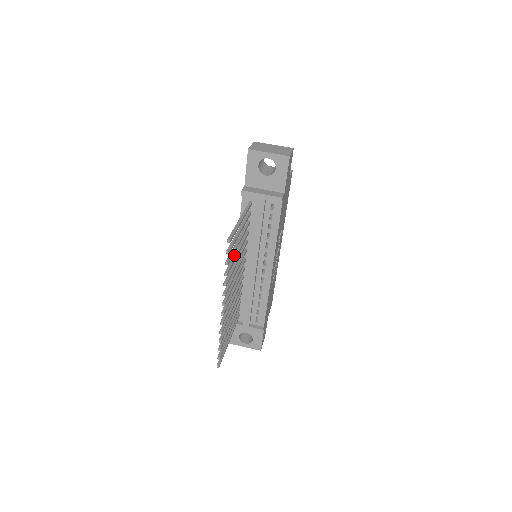
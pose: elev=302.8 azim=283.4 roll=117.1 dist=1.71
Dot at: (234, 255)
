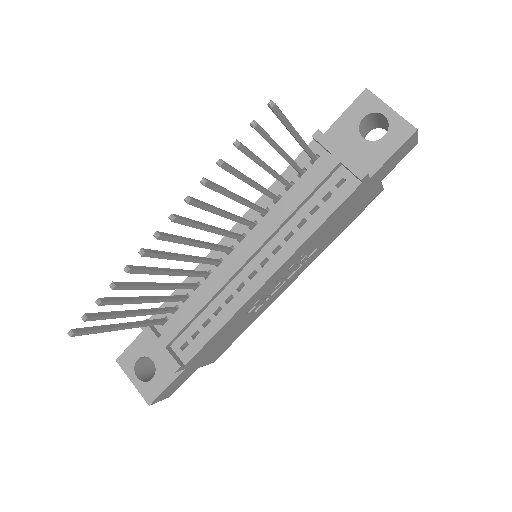
Dot at: occluded
